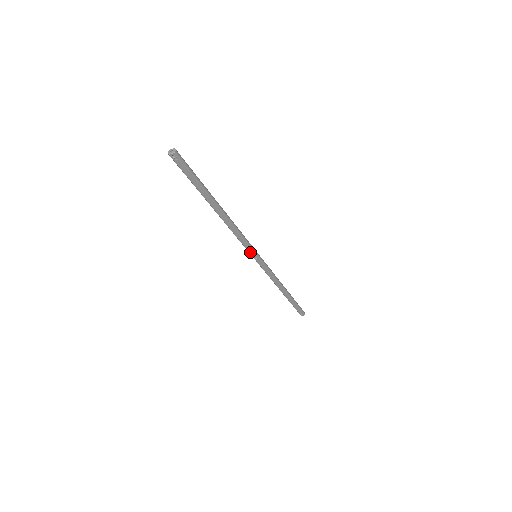
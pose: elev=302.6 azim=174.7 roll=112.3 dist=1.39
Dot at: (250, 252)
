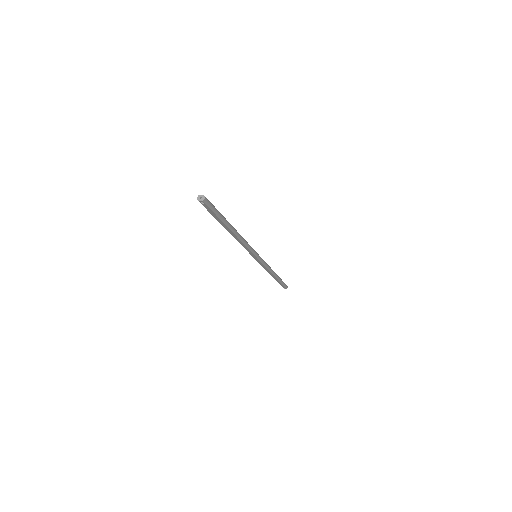
Dot at: (251, 254)
